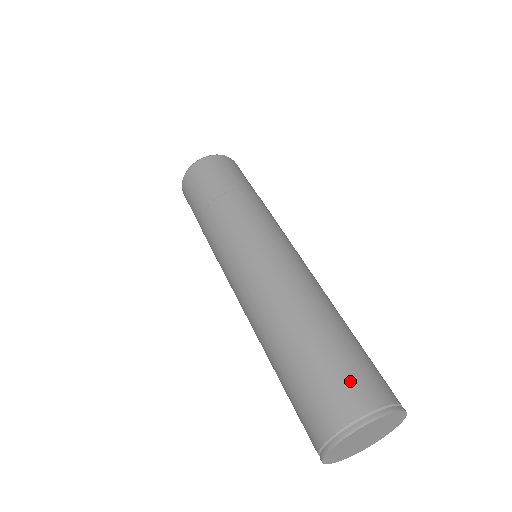
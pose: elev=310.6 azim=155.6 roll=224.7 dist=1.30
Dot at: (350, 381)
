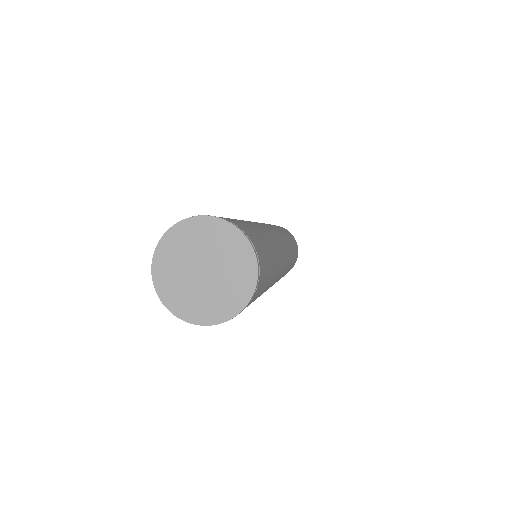
Dot at: occluded
